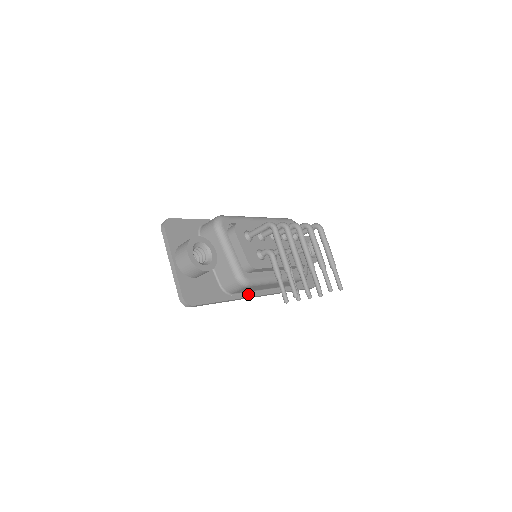
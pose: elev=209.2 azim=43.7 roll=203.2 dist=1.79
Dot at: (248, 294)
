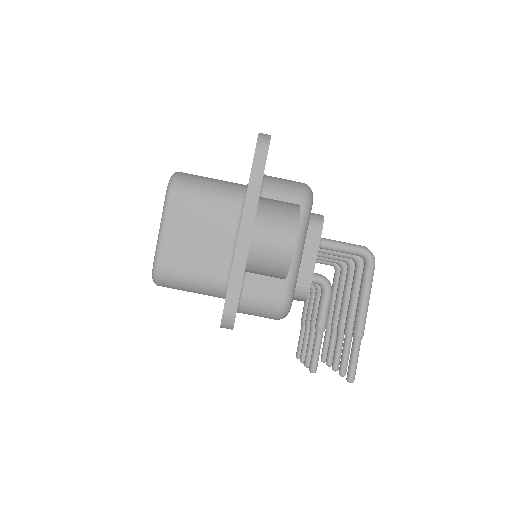
Dot at: occluded
